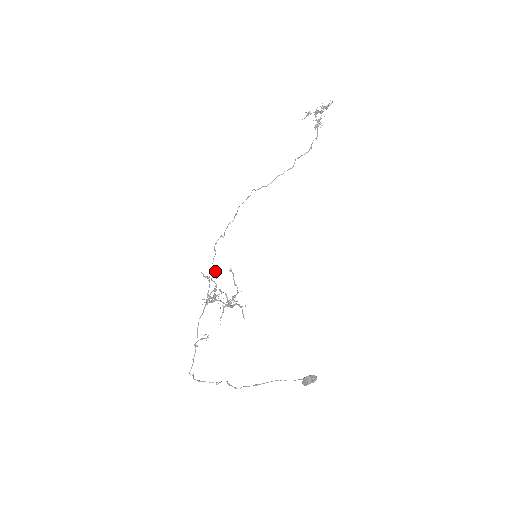
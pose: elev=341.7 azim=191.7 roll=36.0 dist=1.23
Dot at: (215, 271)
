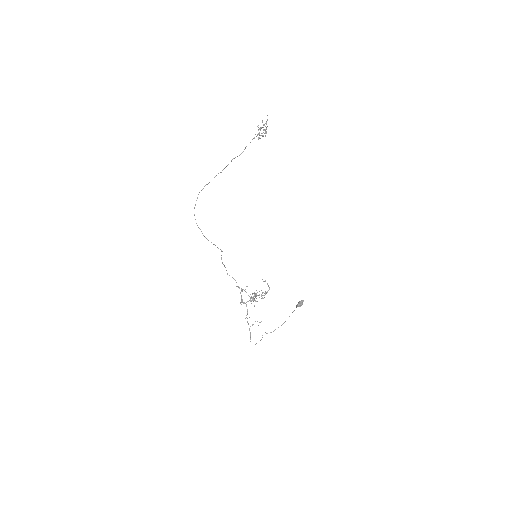
Dot at: (234, 279)
